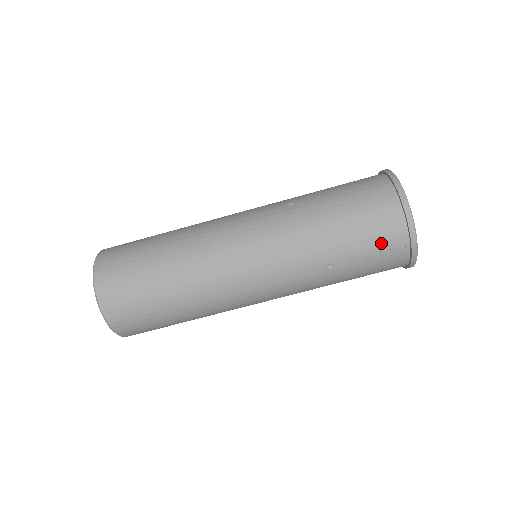
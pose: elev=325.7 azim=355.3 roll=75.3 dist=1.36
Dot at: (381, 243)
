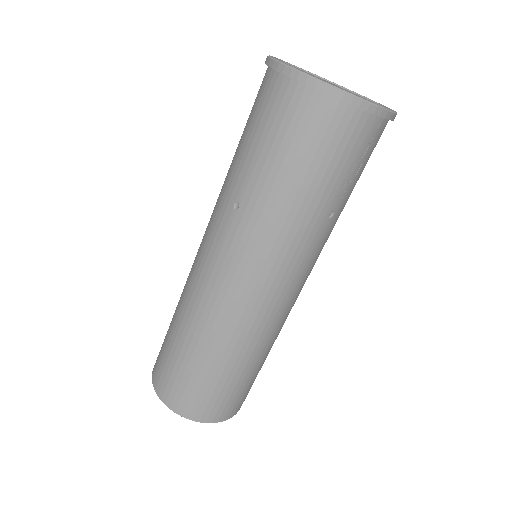
Dot at: (354, 150)
